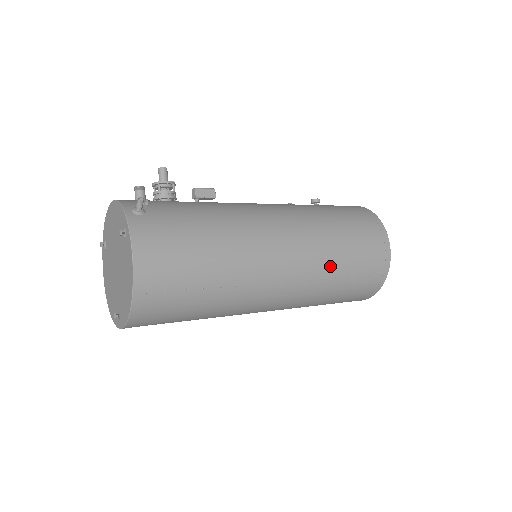
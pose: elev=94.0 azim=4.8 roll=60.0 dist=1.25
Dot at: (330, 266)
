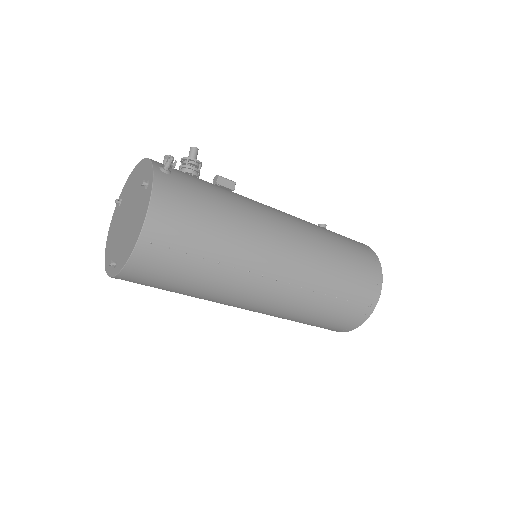
Dot at: (324, 281)
